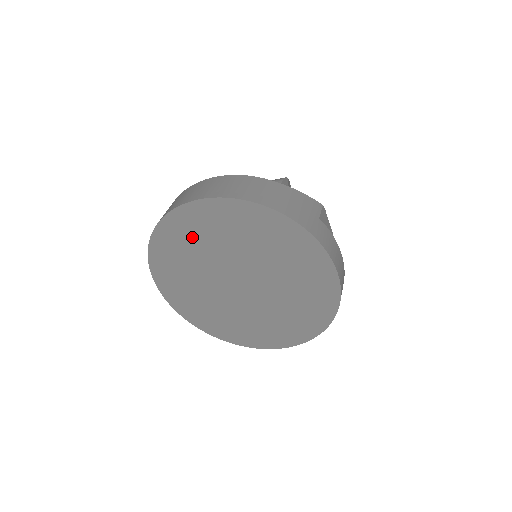
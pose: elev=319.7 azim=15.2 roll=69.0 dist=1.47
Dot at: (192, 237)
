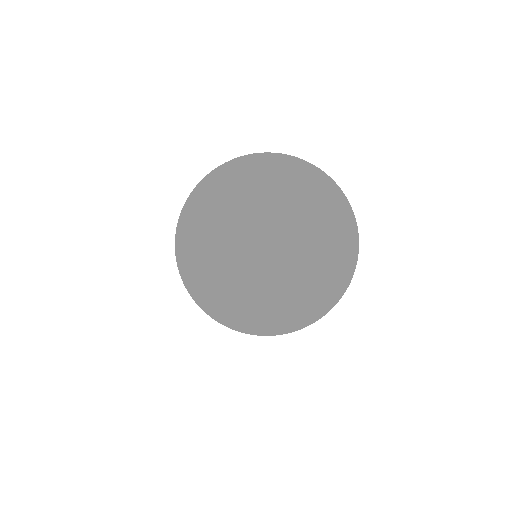
Dot at: (245, 188)
